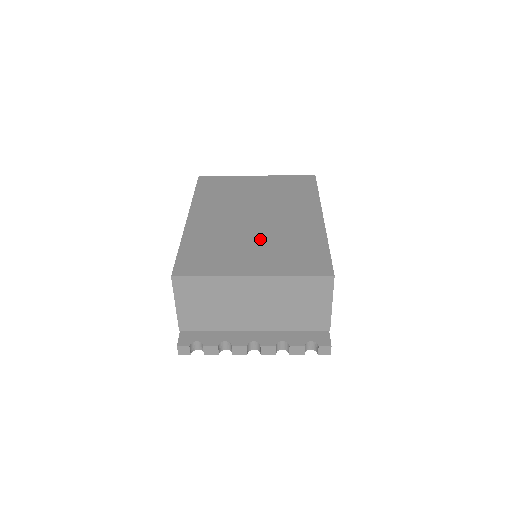
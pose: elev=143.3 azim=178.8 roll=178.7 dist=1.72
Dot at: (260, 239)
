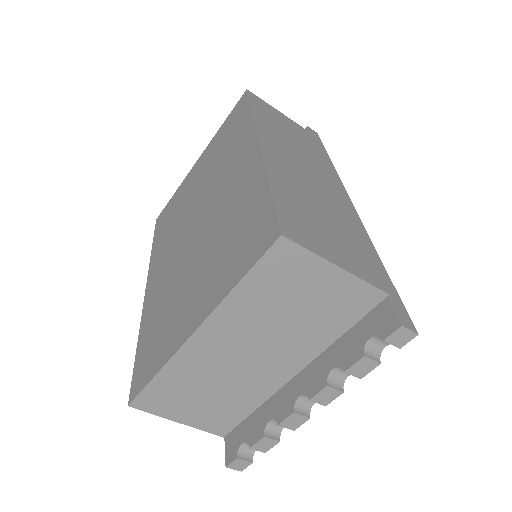
Dot at: (200, 255)
